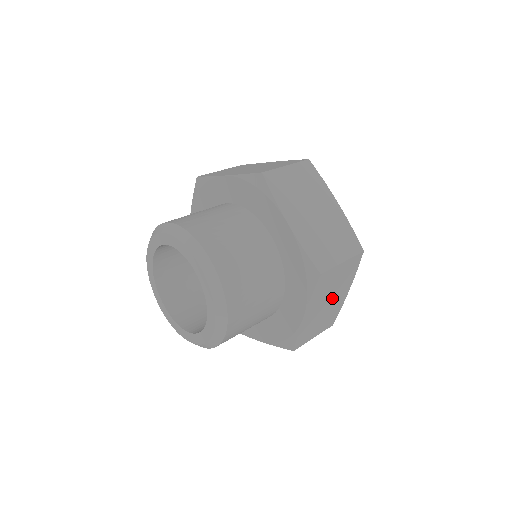
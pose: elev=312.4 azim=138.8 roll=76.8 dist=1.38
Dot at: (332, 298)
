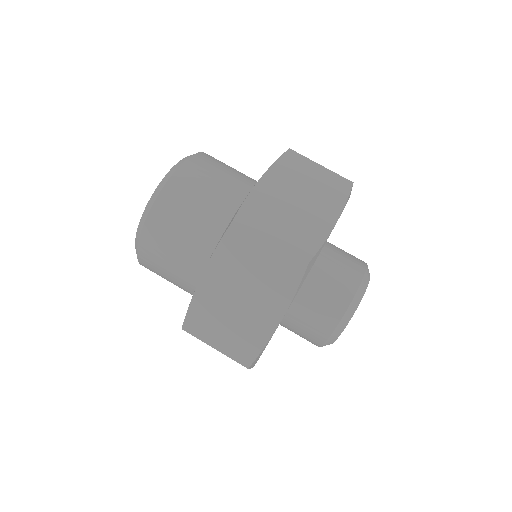
Dot at: (249, 299)
